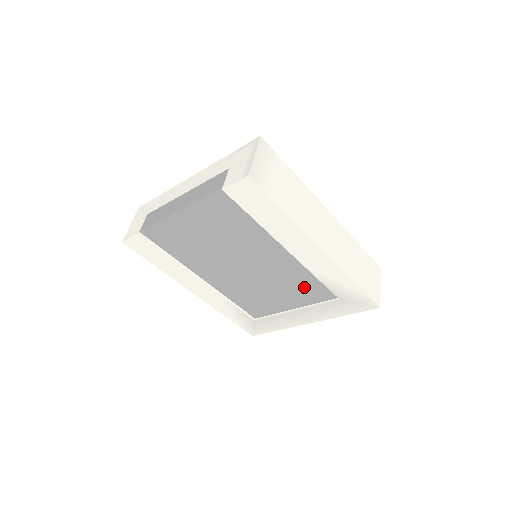
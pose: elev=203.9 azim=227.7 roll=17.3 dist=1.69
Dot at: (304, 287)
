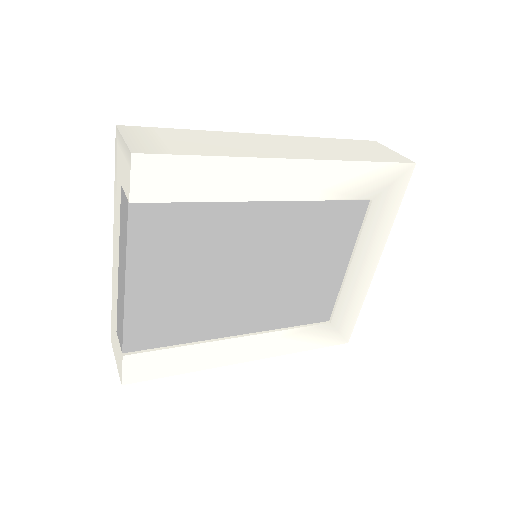
Dot at: (328, 228)
